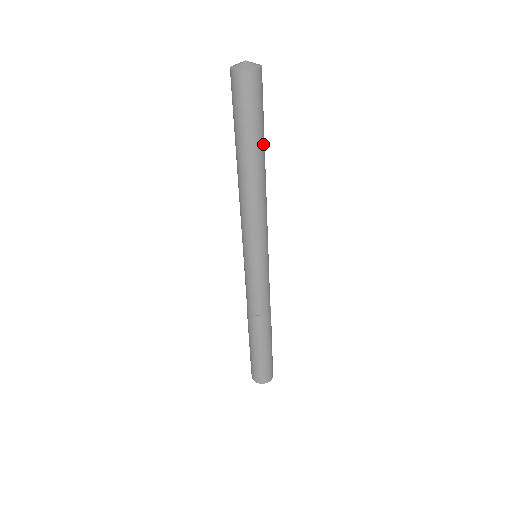
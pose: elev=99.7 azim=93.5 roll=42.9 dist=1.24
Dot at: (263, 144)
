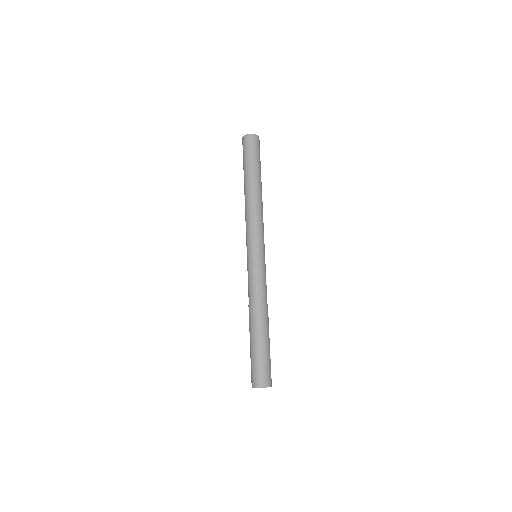
Dot at: (260, 175)
